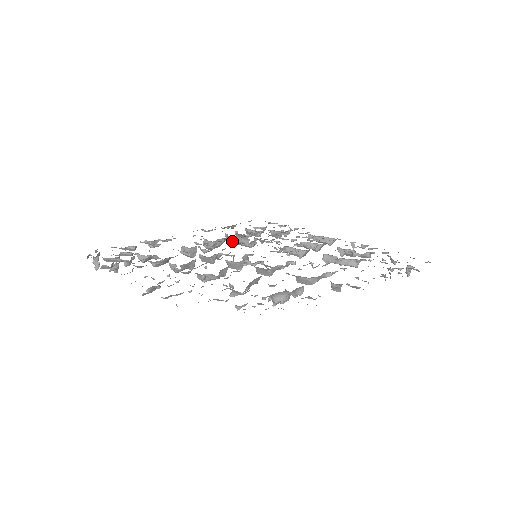
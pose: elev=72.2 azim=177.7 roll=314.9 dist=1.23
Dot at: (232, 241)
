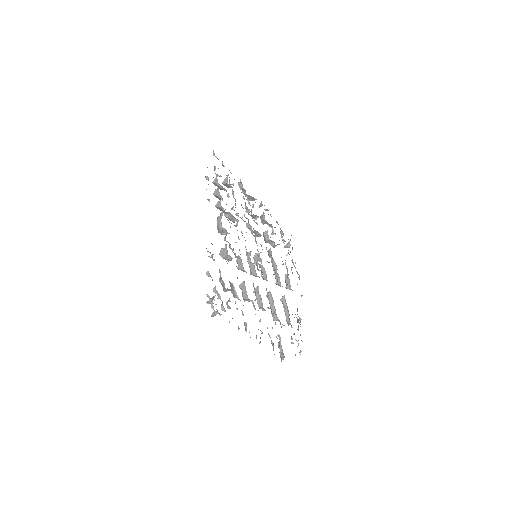
Dot at: (220, 210)
